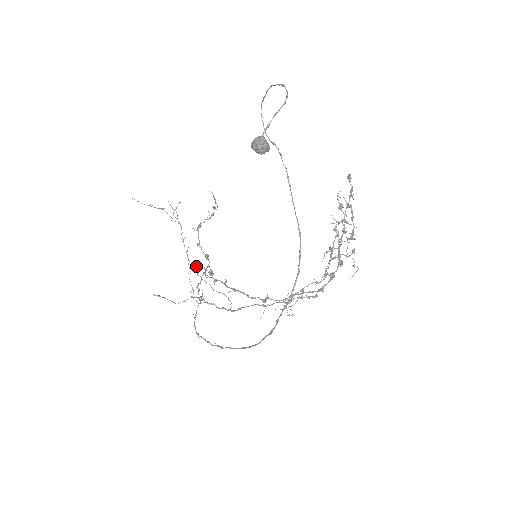
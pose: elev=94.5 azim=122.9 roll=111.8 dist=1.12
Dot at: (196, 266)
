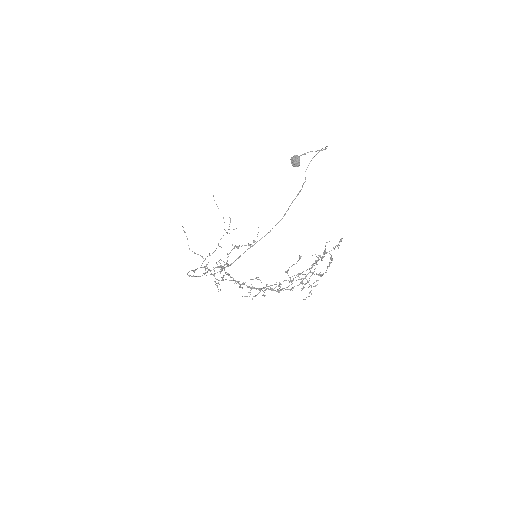
Dot at: occluded
